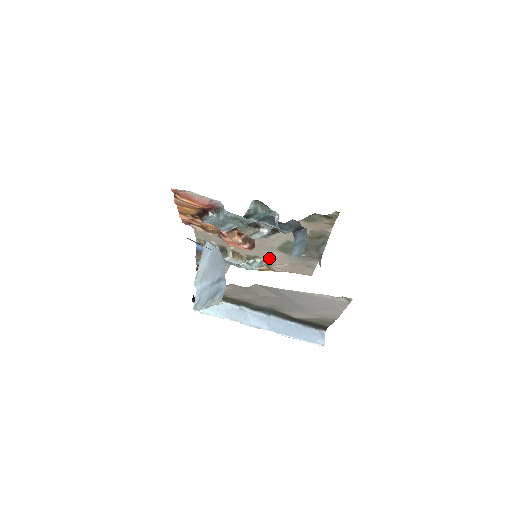
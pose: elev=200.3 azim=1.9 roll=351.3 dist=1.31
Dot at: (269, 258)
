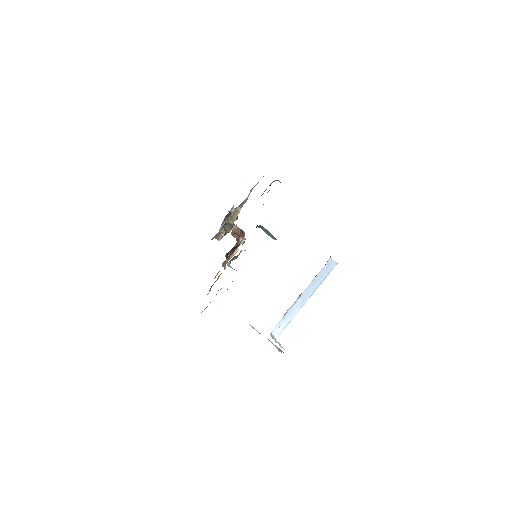
Dot at: occluded
